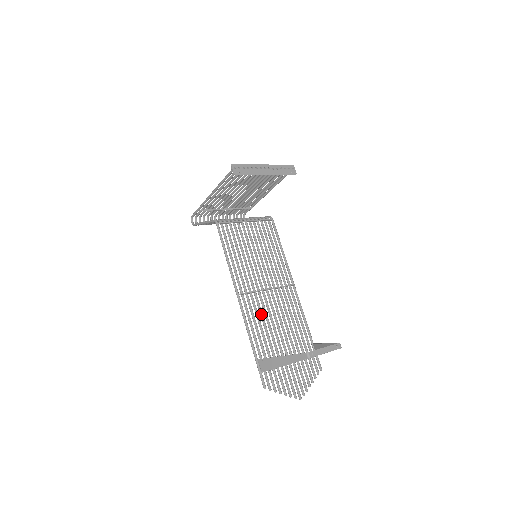
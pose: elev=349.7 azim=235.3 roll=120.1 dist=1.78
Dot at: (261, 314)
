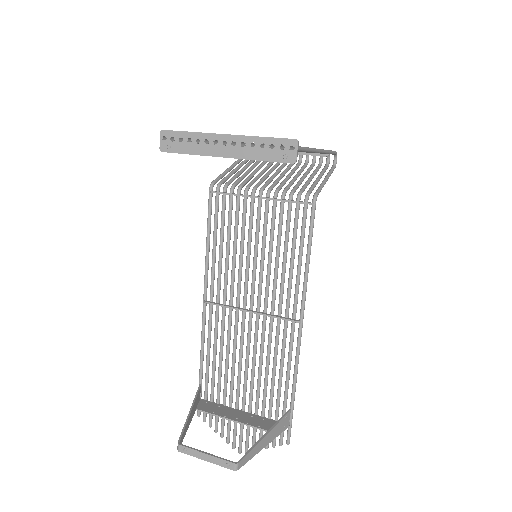
Dot at: (227, 337)
